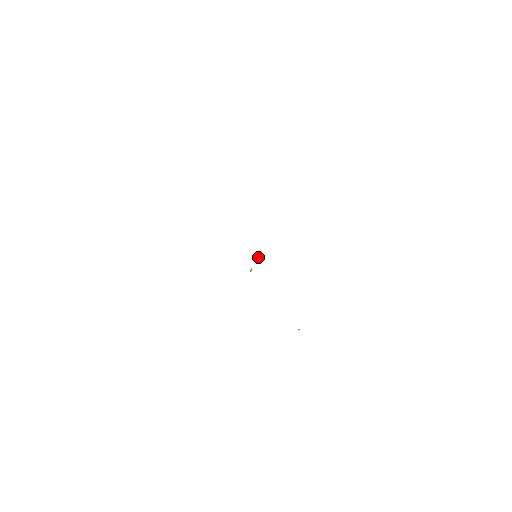
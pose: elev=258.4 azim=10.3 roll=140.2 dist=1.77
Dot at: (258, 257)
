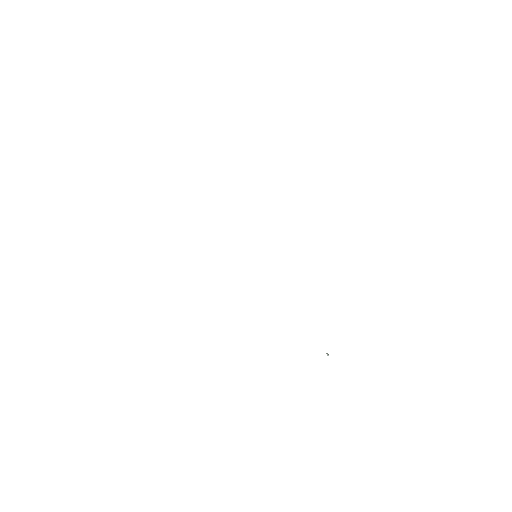
Dot at: occluded
